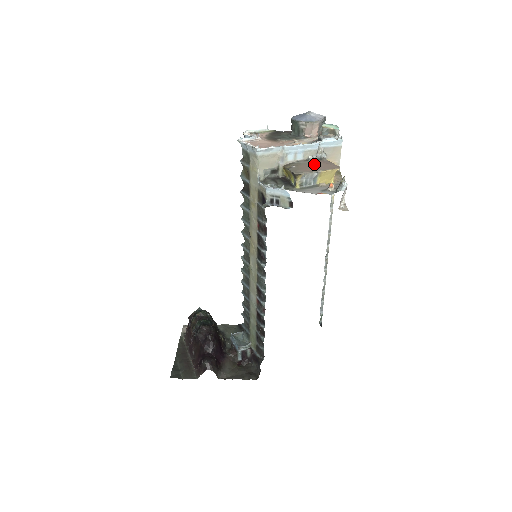
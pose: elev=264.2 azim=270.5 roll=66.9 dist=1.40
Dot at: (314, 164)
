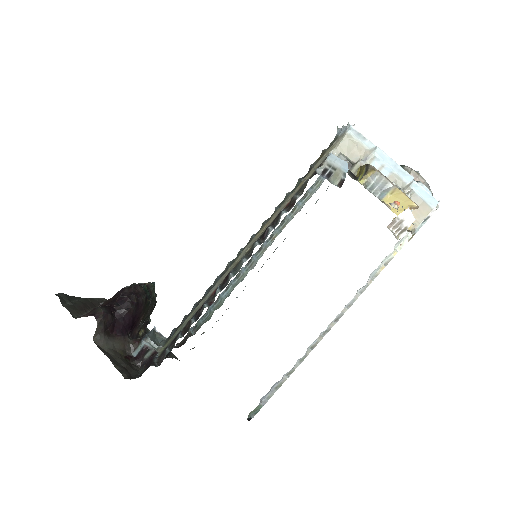
Dot at: occluded
